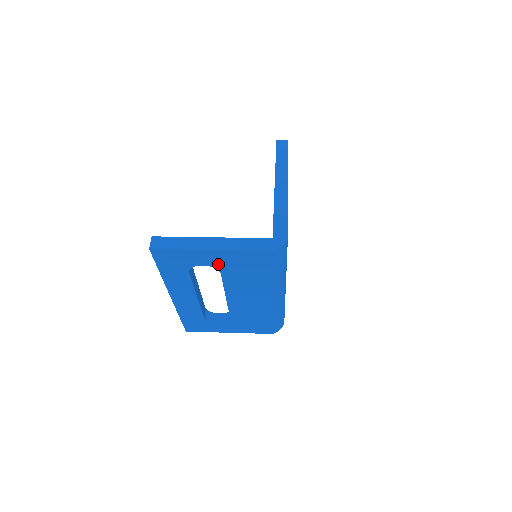
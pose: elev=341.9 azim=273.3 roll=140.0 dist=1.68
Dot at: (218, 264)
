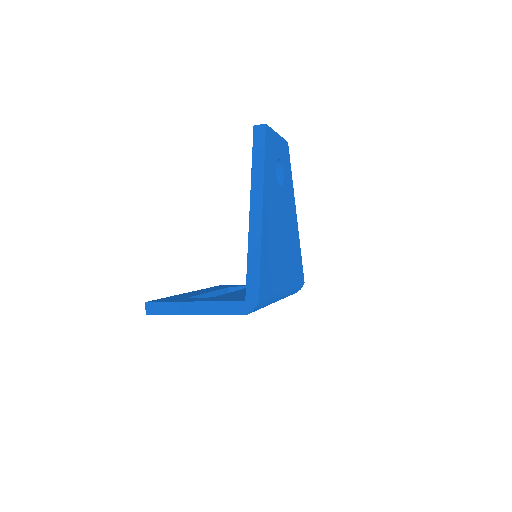
Dot at: occluded
